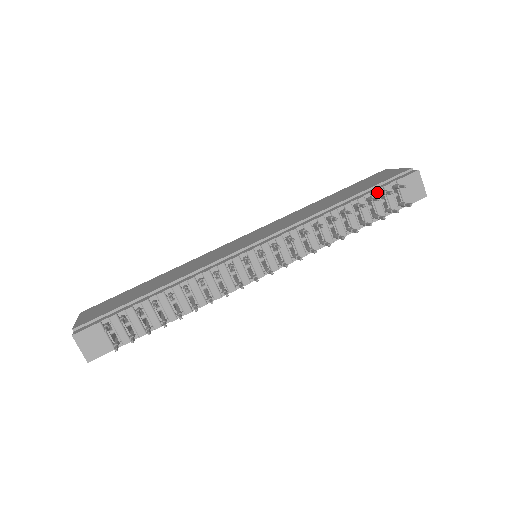
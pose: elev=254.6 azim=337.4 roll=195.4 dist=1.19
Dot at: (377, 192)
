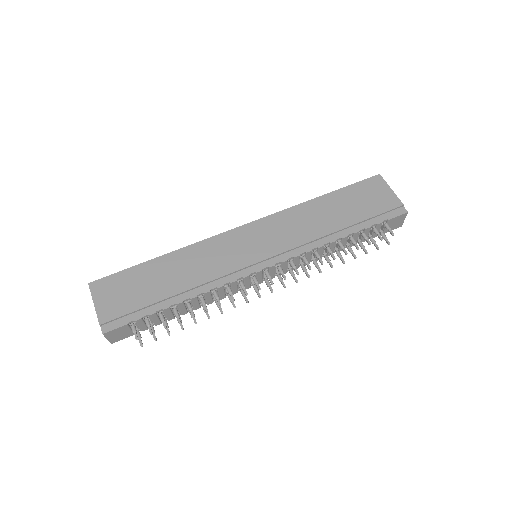
Dot at: (370, 228)
